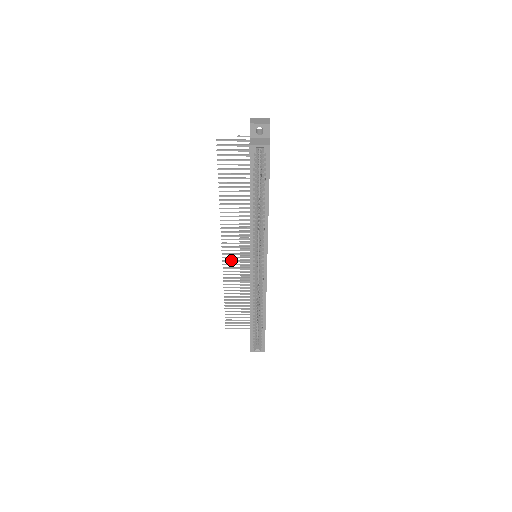
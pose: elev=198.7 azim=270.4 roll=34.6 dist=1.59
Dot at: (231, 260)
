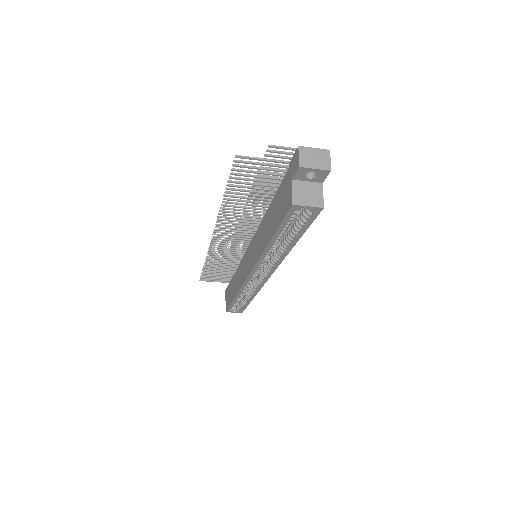
Dot at: (221, 245)
